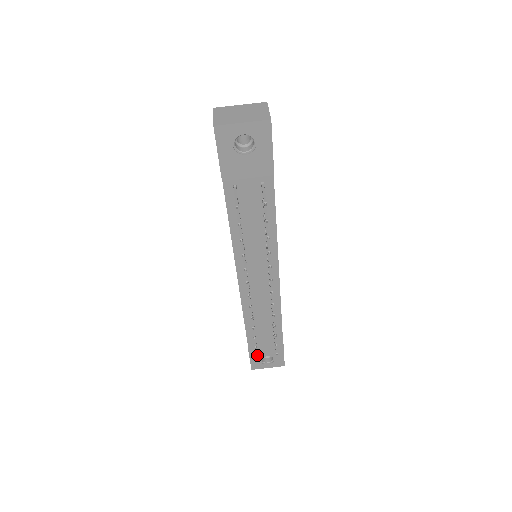
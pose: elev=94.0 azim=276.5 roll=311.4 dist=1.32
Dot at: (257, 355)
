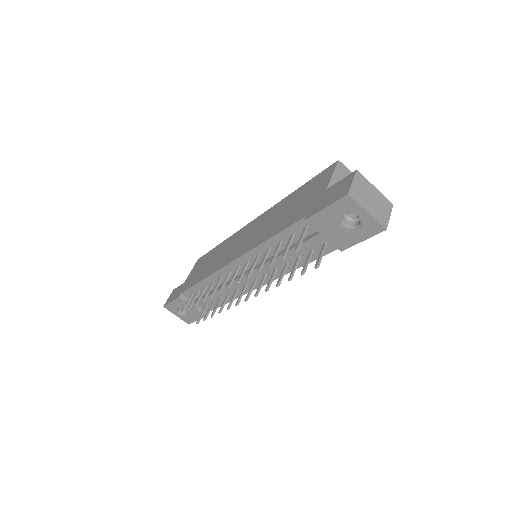
Dot at: occluded
